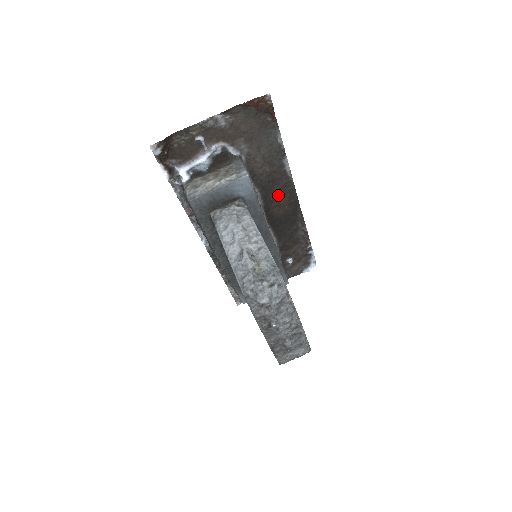
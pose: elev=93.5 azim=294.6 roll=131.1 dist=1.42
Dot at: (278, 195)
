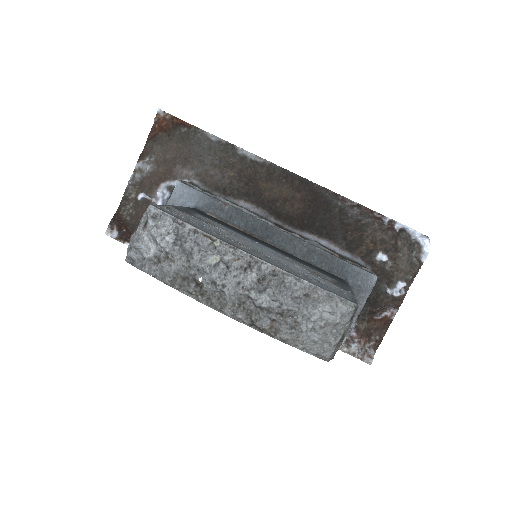
Dot at: (273, 190)
